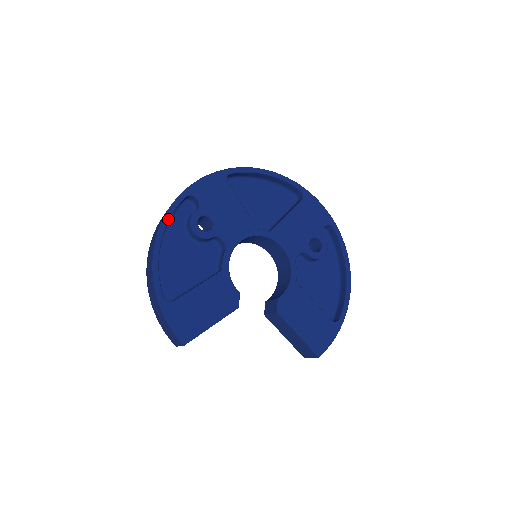
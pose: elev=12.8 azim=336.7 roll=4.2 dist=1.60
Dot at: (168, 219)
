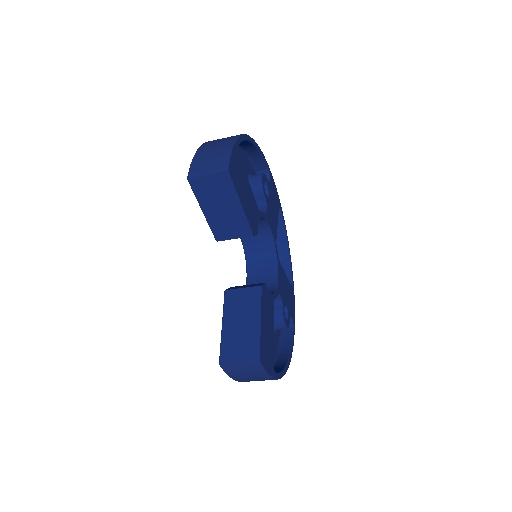
Dot at: (260, 151)
